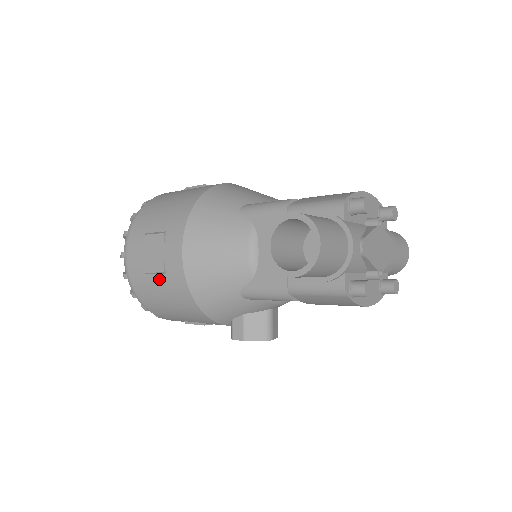
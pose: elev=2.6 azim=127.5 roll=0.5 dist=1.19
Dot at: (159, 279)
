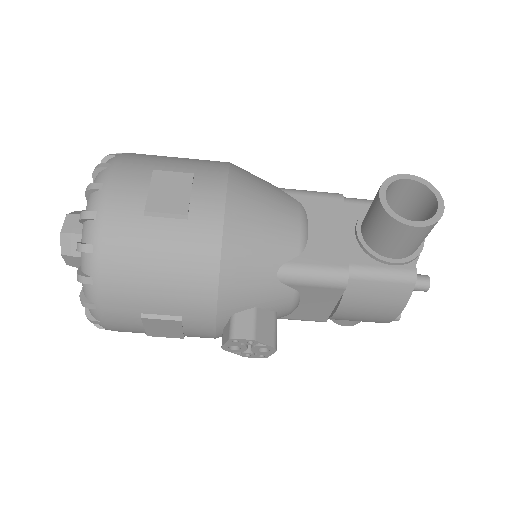
Dot at: (169, 225)
